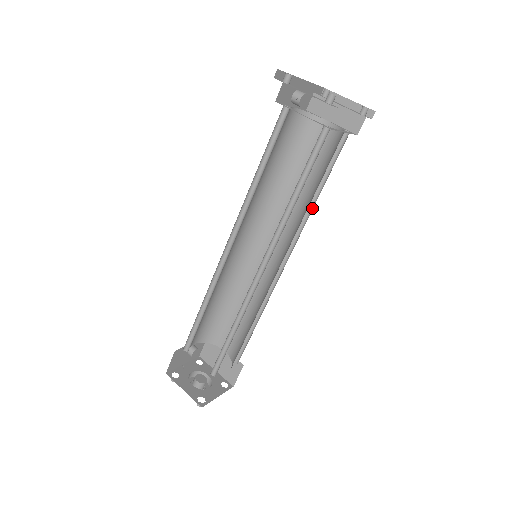
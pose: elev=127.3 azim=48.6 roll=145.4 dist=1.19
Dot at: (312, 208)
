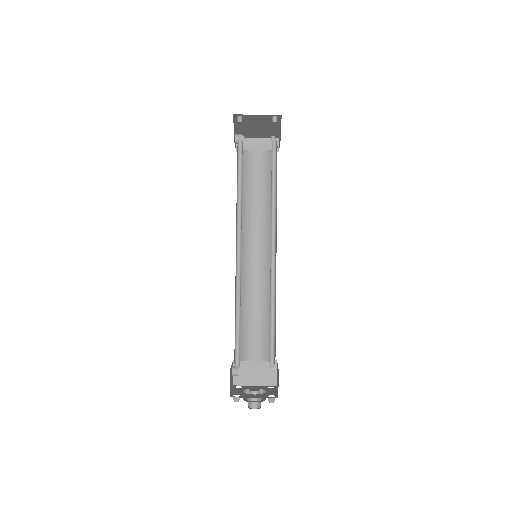
Dot at: occluded
